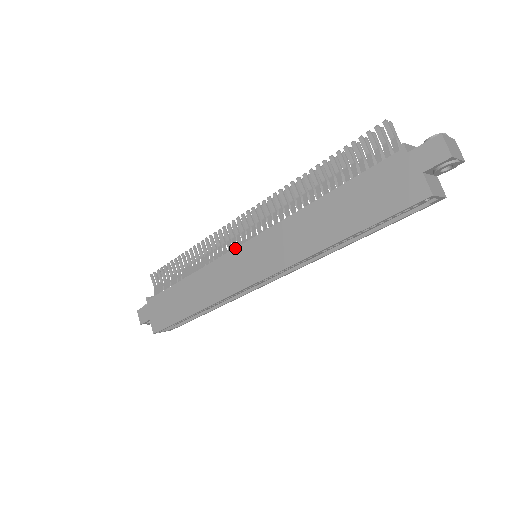
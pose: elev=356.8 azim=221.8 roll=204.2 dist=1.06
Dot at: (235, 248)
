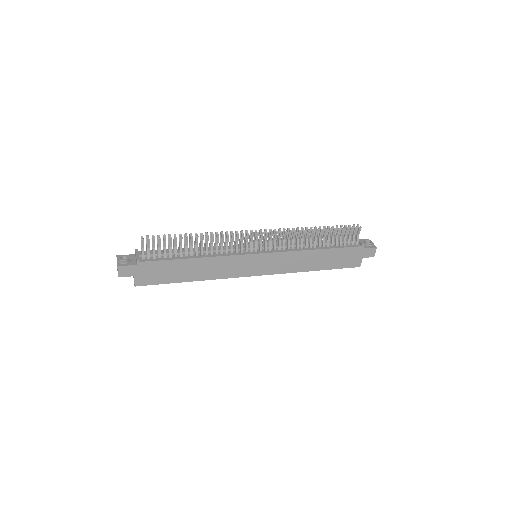
Dot at: (253, 254)
